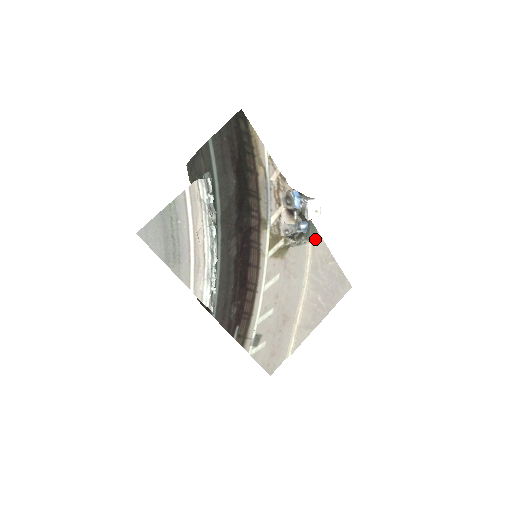
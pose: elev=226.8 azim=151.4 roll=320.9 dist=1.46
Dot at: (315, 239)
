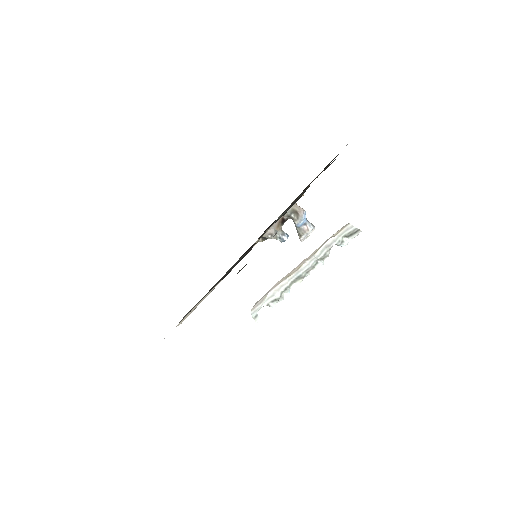
Dot at: occluded
